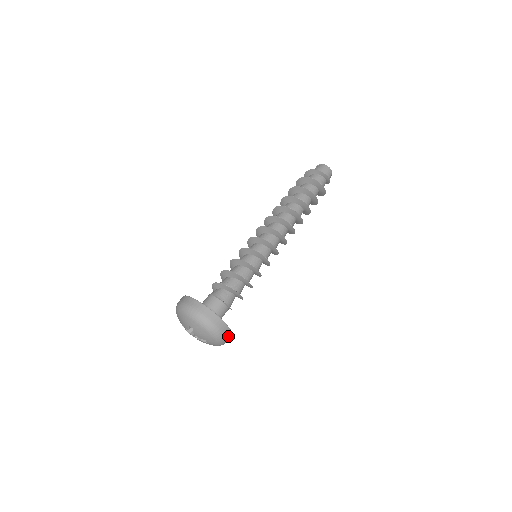
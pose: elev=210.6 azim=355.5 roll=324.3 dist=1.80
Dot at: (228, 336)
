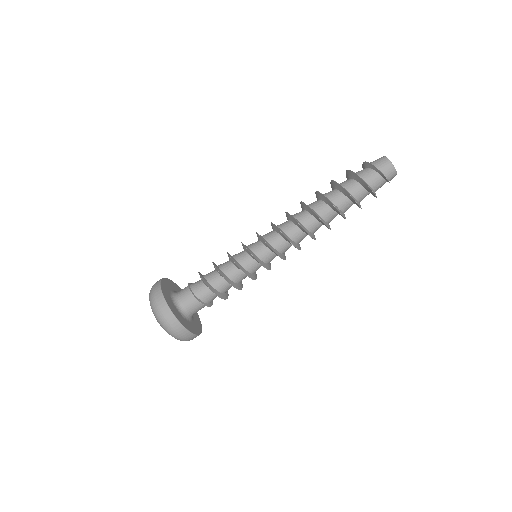
Dot at: (171, 321)
